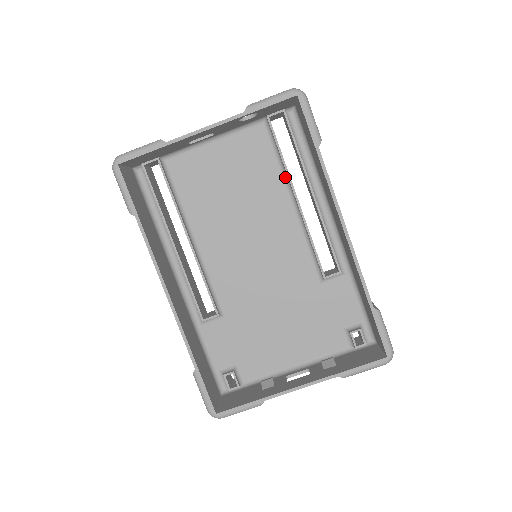
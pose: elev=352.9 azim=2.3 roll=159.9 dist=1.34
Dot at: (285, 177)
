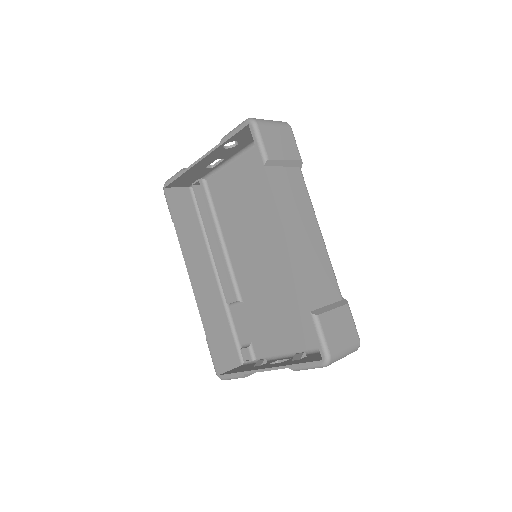
Dot at: occluded
